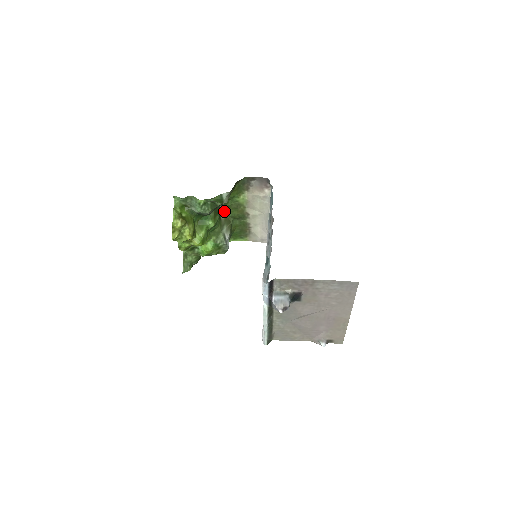
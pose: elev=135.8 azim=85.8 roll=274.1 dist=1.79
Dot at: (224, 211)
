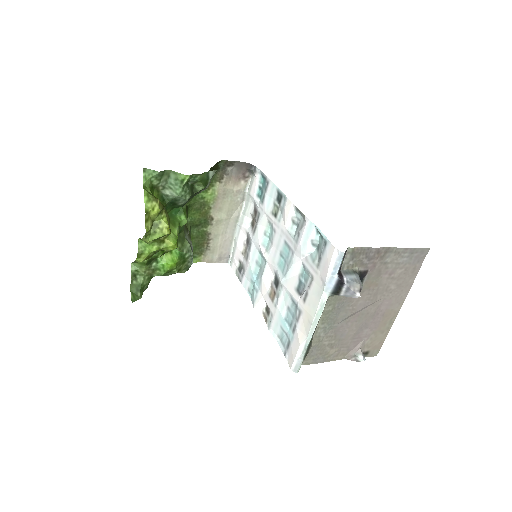
Dot at: occluded
